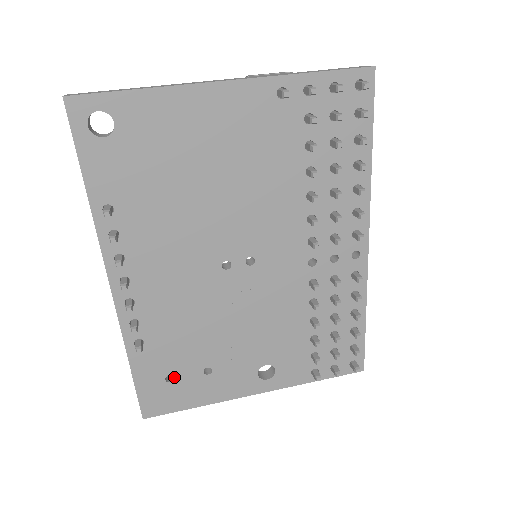
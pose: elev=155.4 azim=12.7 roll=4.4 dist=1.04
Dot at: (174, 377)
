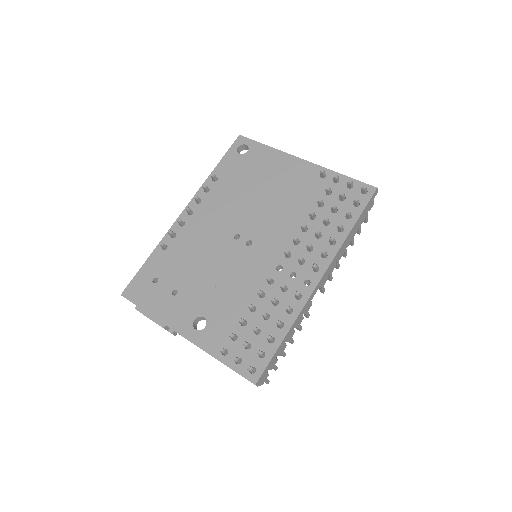
Dot at: (158, 281)
